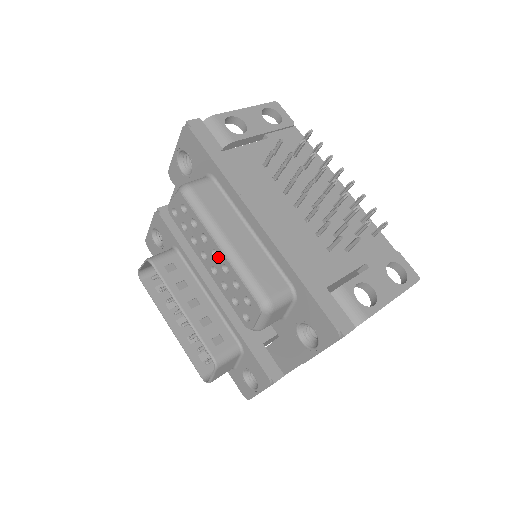
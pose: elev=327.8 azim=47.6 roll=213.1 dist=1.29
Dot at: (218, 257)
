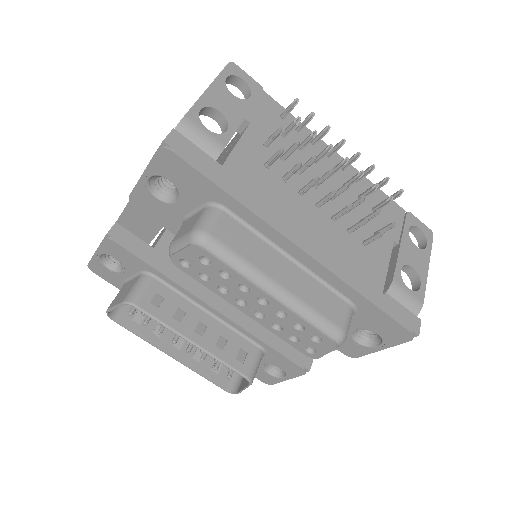
Dot at: (269, 305)
